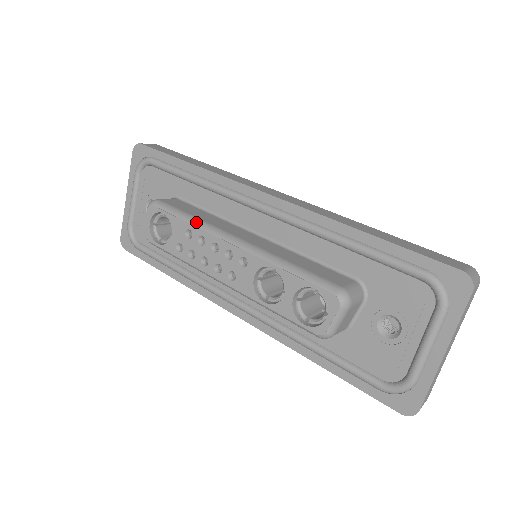
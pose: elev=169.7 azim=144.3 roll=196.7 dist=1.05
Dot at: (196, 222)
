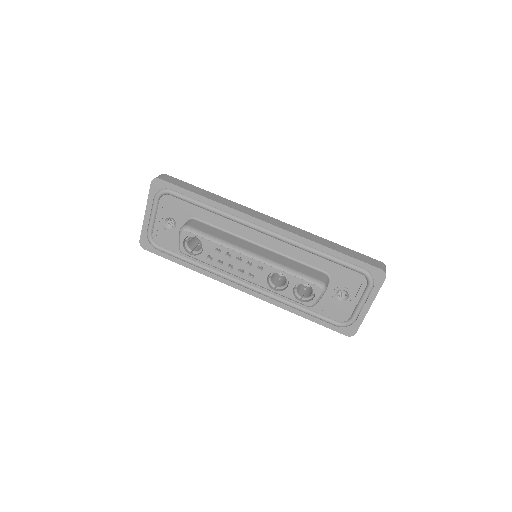
Dot at: (223, 243)
